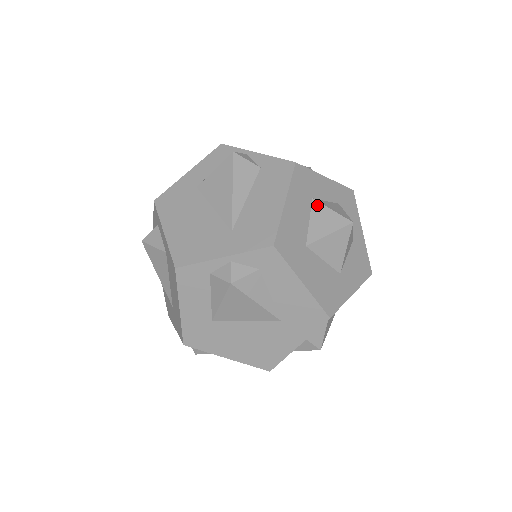
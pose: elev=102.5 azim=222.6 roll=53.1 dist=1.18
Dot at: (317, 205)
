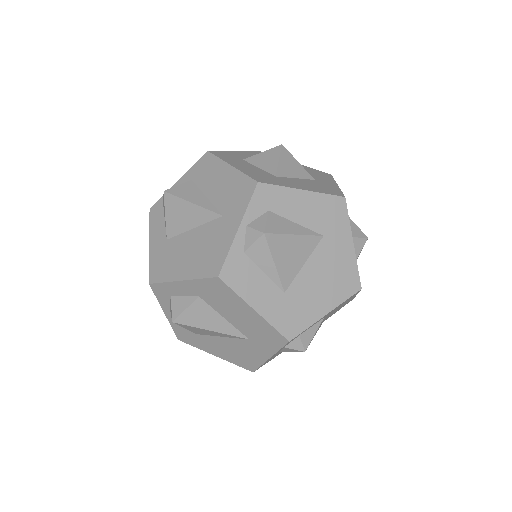
Dot at: (250, 159)
